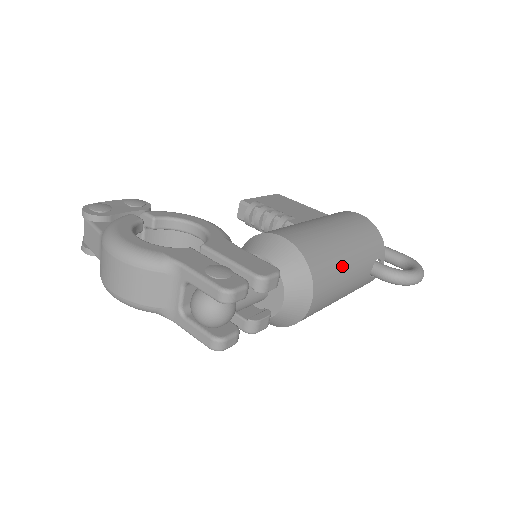
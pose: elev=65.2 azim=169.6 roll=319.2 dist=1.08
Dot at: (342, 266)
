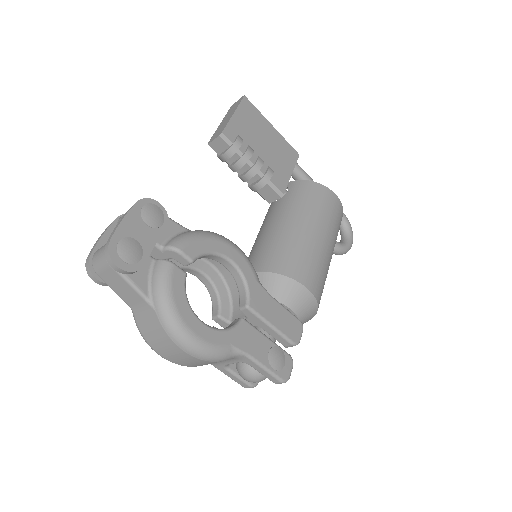
Dot at: occluded
